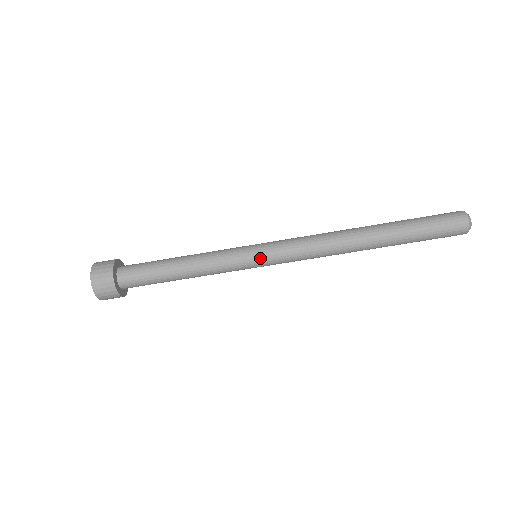
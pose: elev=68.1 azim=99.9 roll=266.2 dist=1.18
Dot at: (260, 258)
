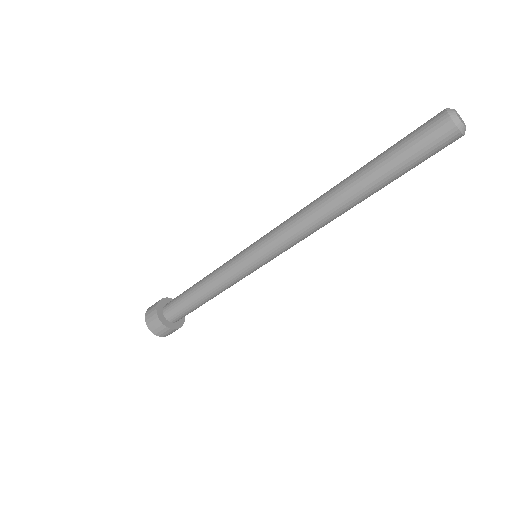
Dot at: (259, 263)
